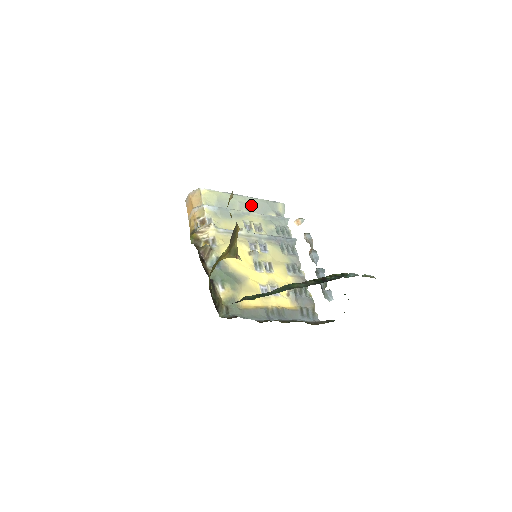
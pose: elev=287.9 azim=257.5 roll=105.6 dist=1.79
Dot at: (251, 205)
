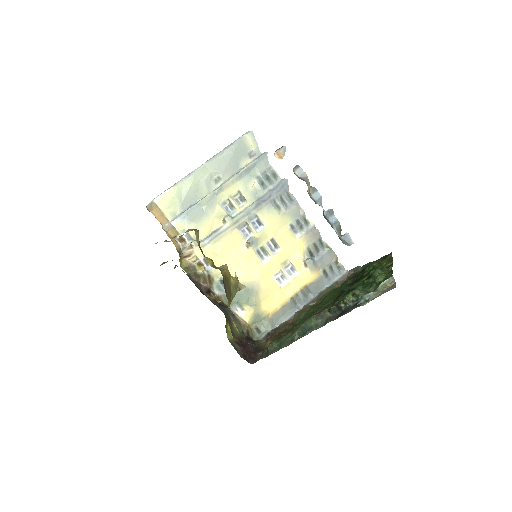
Dot at: (217, 171)
